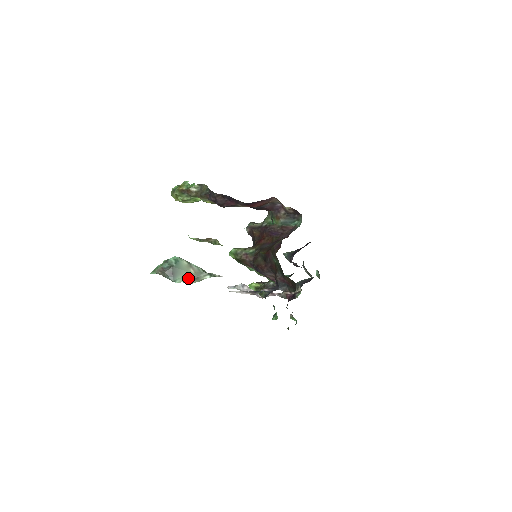
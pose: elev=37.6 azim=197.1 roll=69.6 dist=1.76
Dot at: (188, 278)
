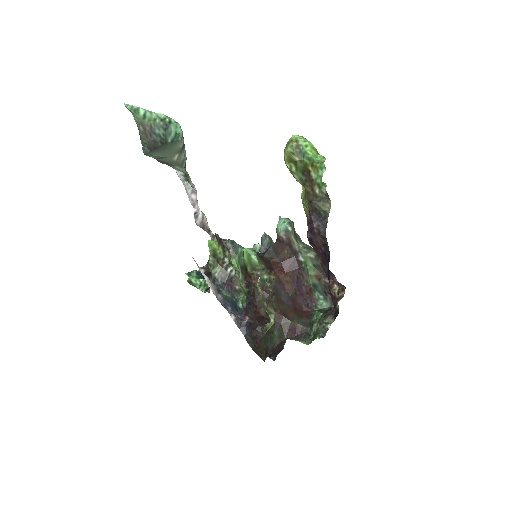
Dot at: (162, 159)
